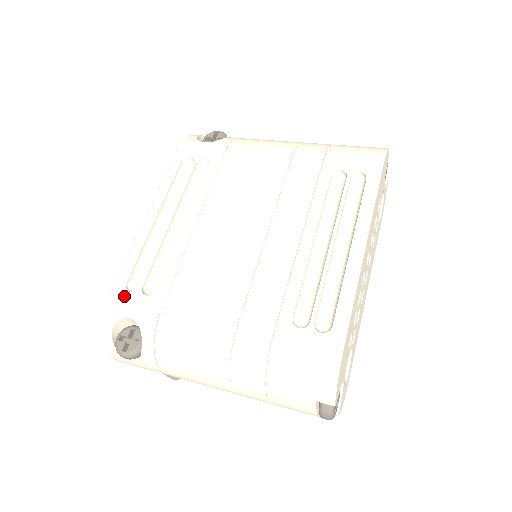
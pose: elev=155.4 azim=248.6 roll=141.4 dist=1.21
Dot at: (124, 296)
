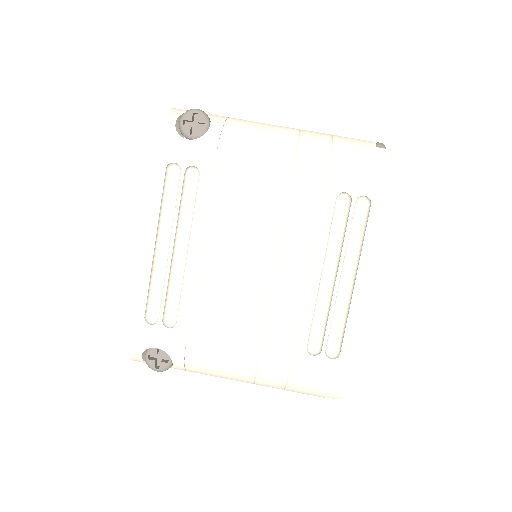
Dot at: (146, 329)
